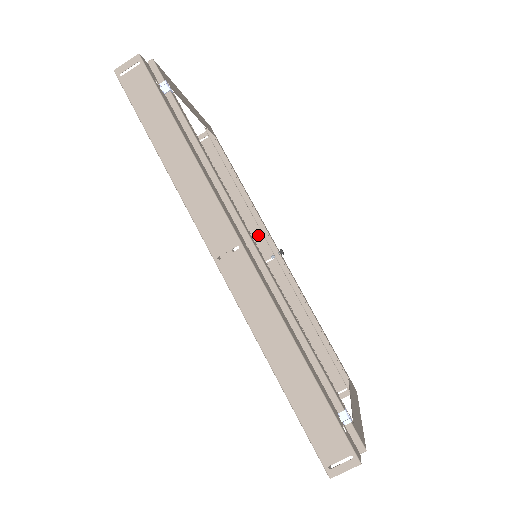
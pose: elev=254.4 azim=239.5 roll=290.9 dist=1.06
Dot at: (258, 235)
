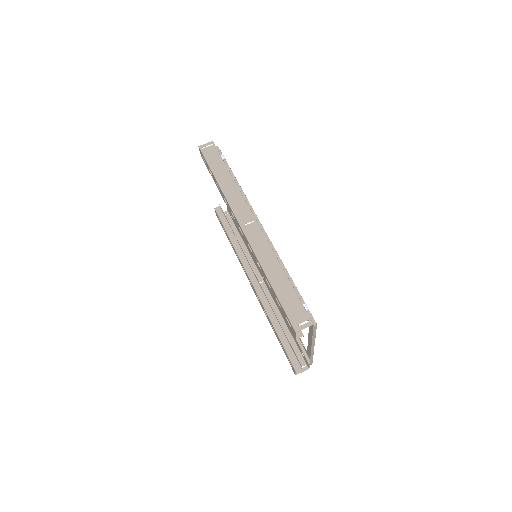
Dot at: (253, 268)
